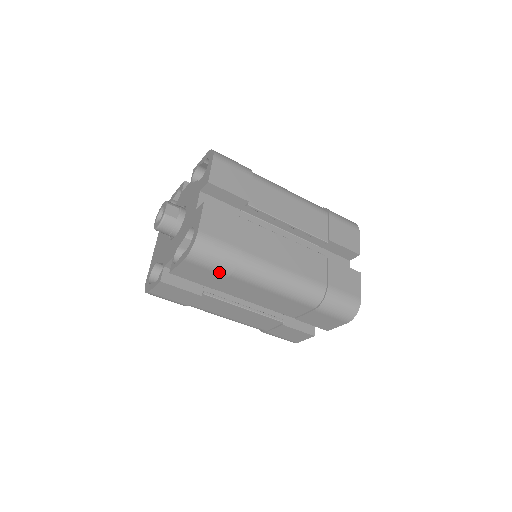
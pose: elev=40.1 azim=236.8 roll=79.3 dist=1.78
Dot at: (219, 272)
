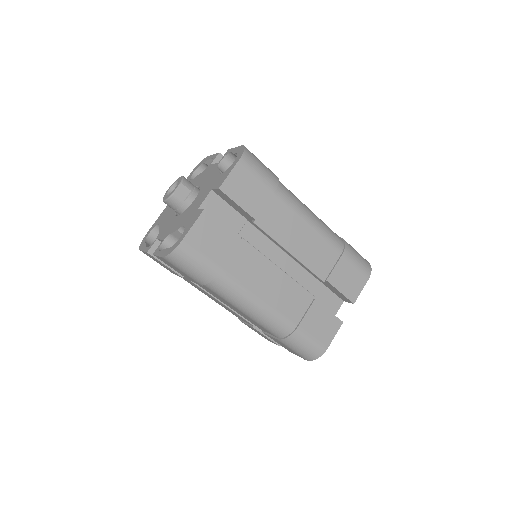
Dot at: (193, 279)
